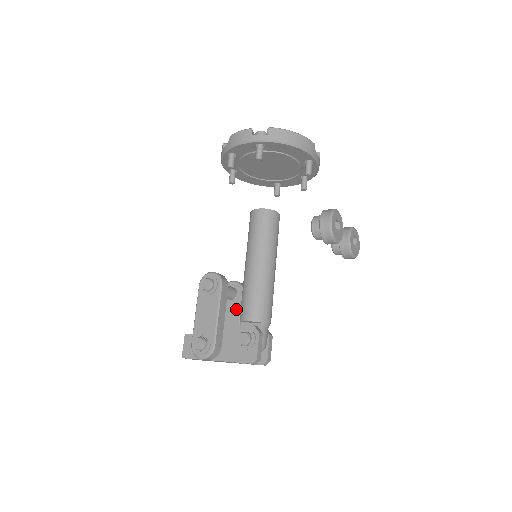
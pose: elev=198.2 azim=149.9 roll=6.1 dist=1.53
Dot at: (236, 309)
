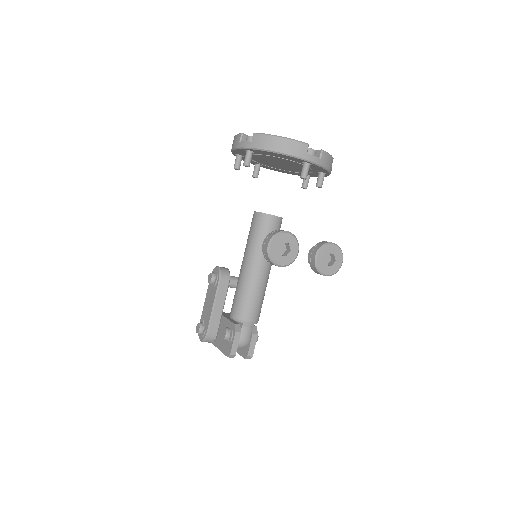
Dot at: occluded
